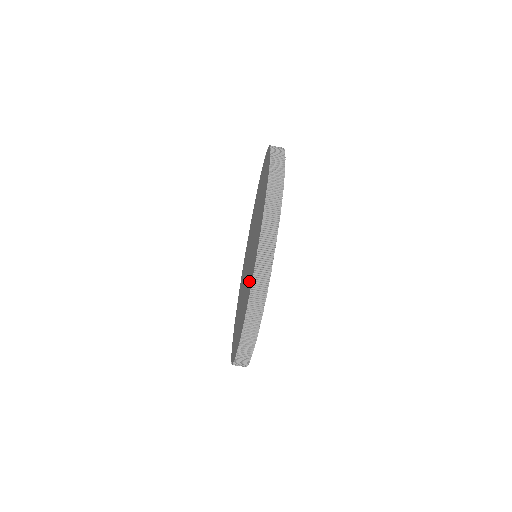
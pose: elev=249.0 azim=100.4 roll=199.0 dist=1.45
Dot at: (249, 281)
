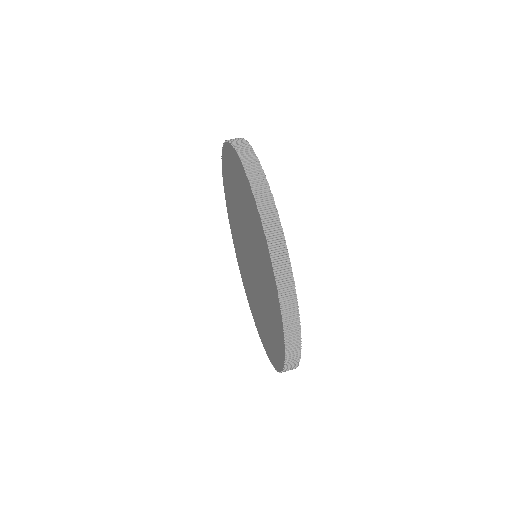
Dot at: (248, 205)
